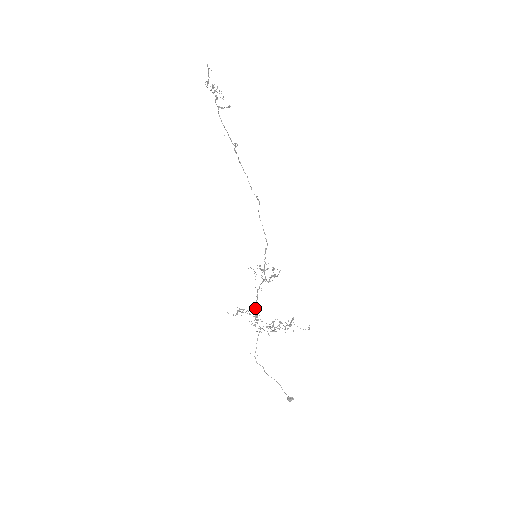
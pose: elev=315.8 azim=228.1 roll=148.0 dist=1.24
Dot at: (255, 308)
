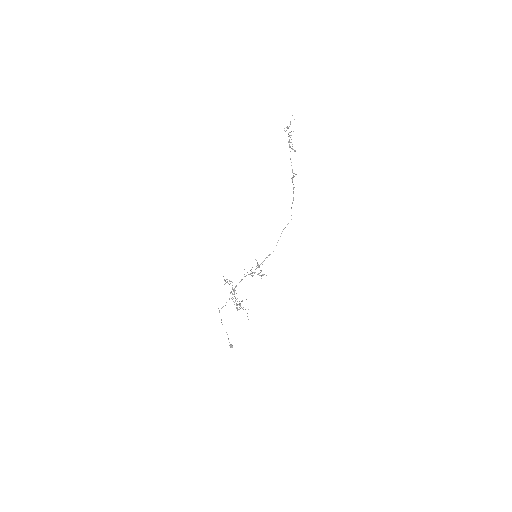
Dot at: occluded
